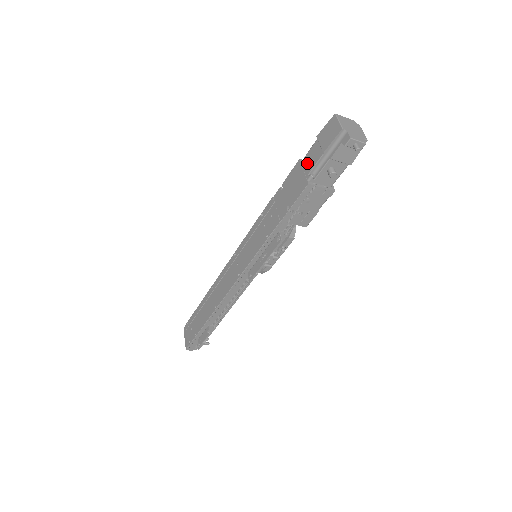
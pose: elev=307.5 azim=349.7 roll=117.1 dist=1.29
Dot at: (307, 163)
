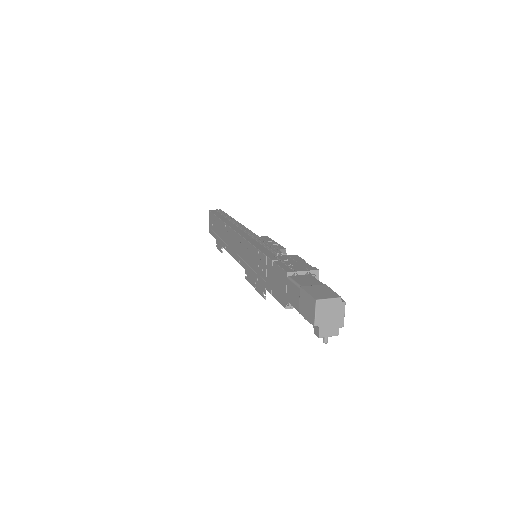
Dot at: (289, 291)
